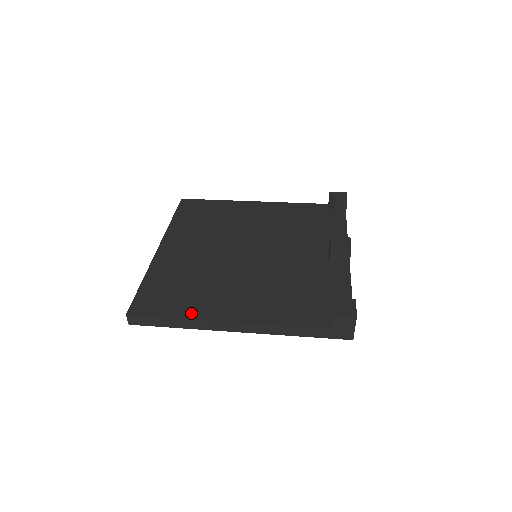
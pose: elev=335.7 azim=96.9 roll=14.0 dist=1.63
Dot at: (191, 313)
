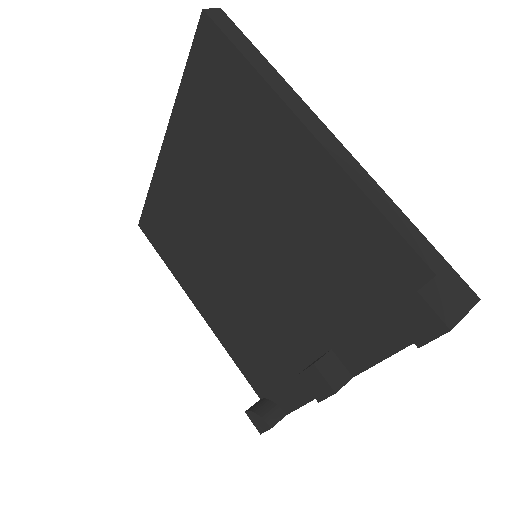
Dot at: (176, 273)
